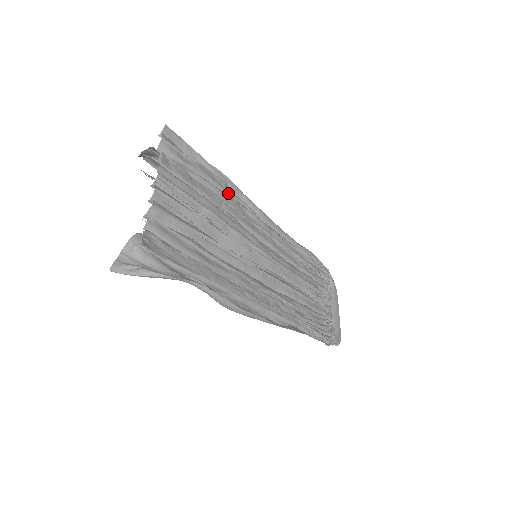
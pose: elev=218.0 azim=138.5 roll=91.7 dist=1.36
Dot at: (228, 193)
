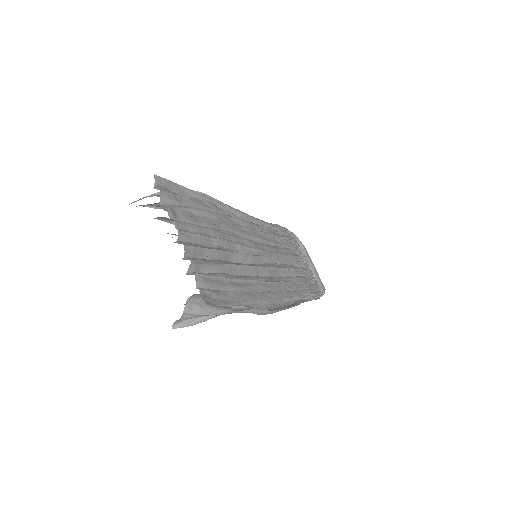
Dot at: (217, 211)
